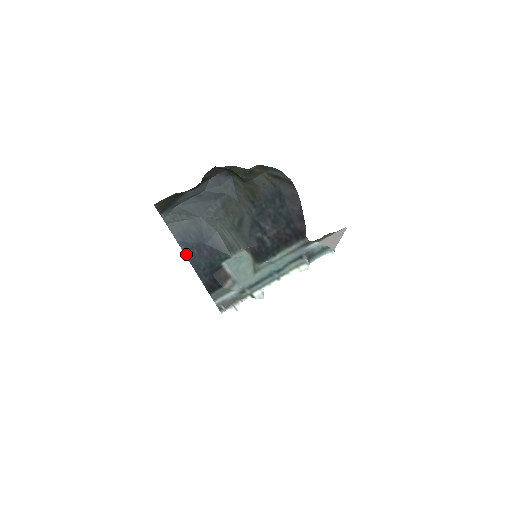
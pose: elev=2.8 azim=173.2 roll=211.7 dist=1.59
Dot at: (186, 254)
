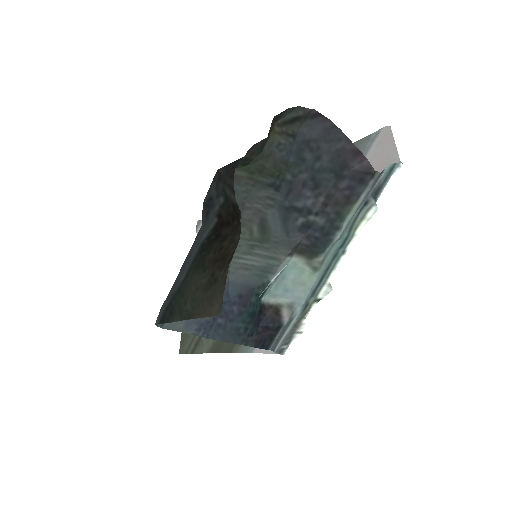
Dot at: (209, 337)
